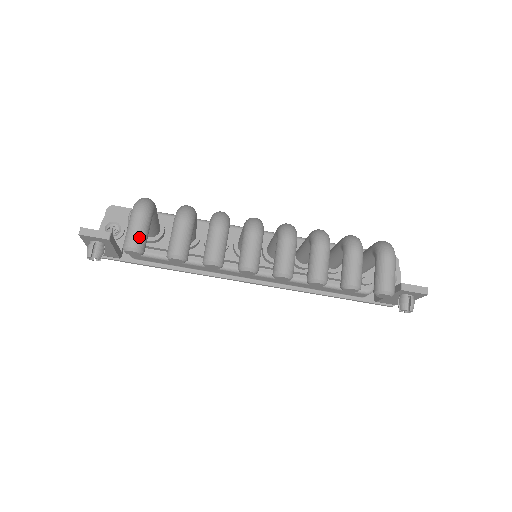
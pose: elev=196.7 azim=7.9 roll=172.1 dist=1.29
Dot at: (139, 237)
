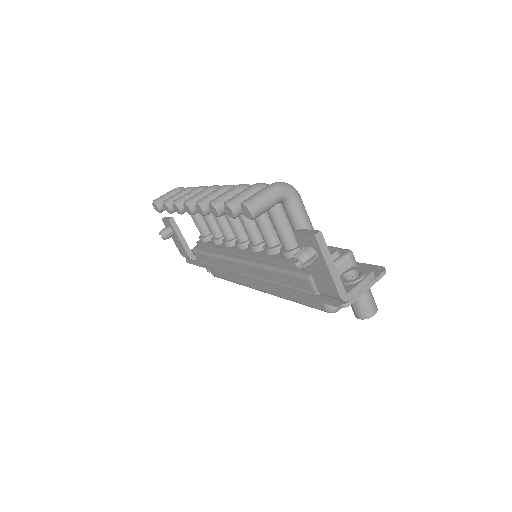
Dot at: (162, 197)
